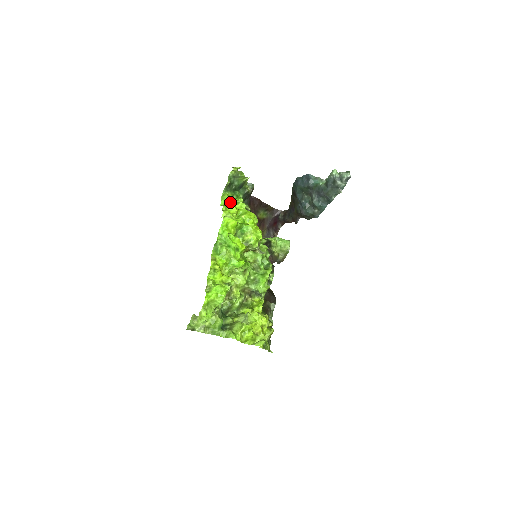
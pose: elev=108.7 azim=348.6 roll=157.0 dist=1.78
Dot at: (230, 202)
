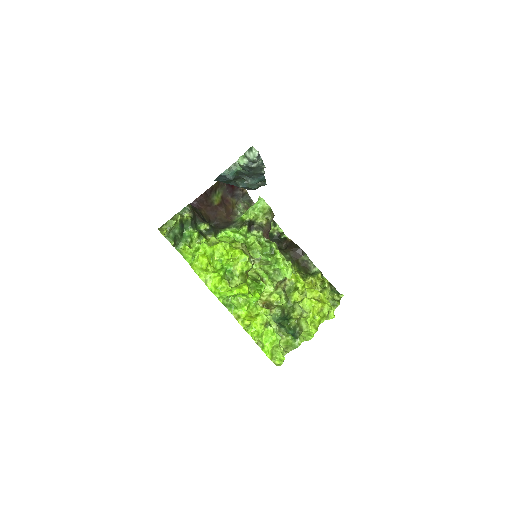
Dot at: (192, 254)
